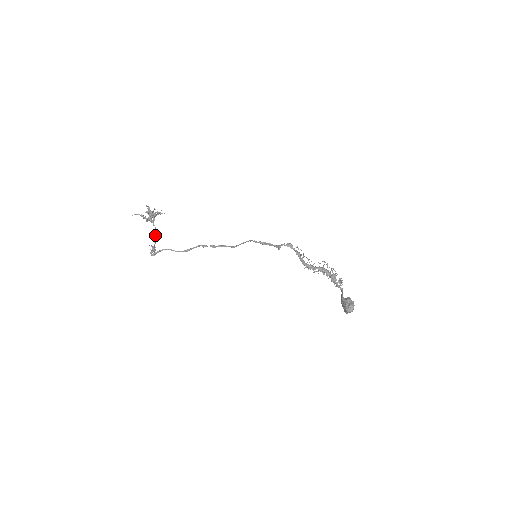
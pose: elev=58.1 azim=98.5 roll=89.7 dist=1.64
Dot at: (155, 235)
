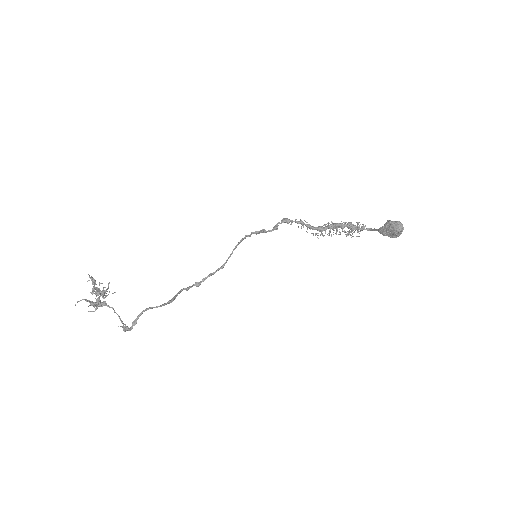
Dot at: occluded
